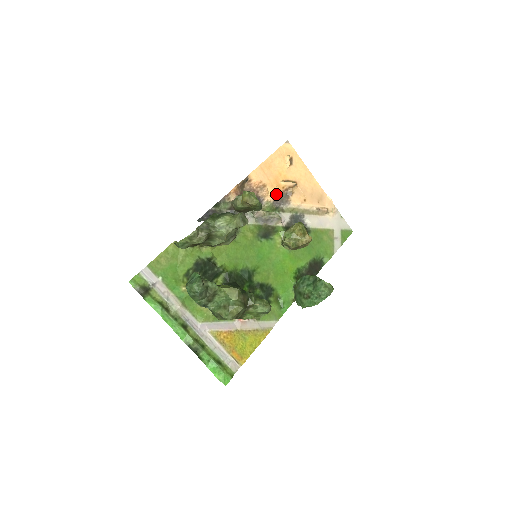
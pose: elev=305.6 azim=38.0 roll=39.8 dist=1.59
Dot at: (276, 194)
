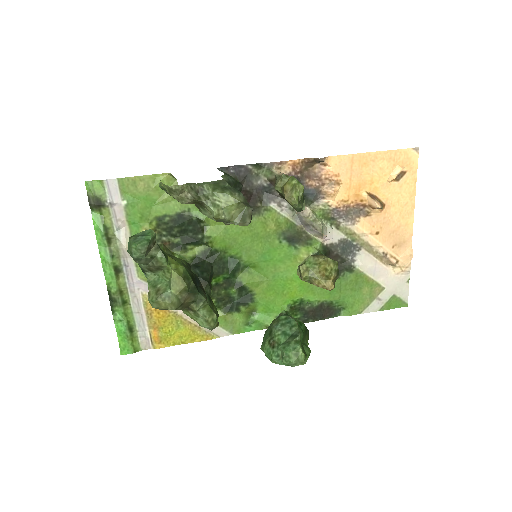
Dot at: (346, 202)
